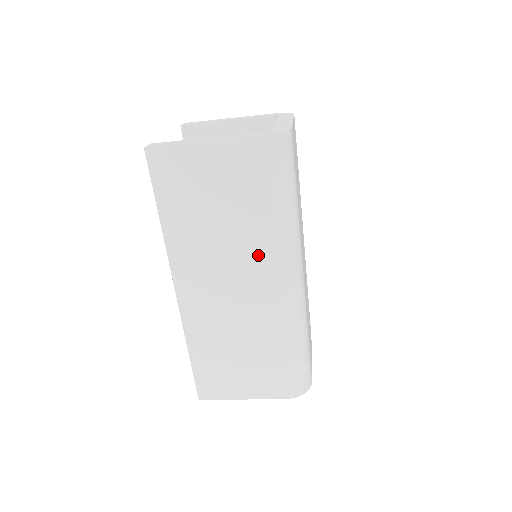
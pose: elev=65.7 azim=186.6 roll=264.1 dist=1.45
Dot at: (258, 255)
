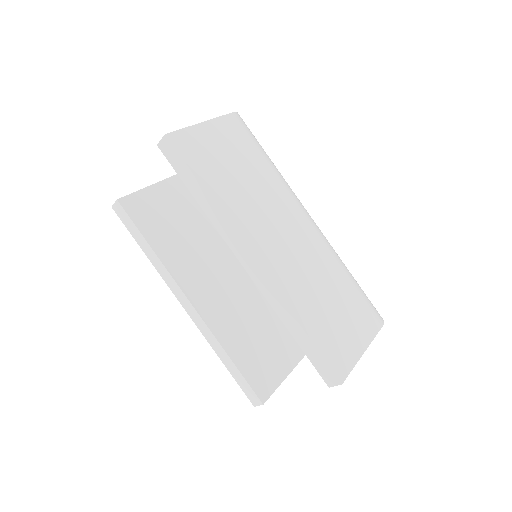
Dot at: (284, 199)
